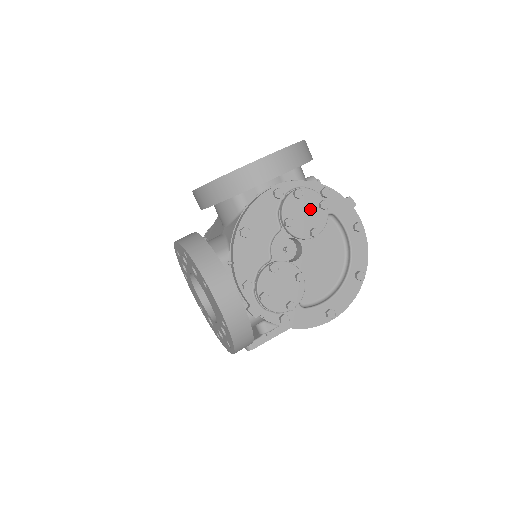
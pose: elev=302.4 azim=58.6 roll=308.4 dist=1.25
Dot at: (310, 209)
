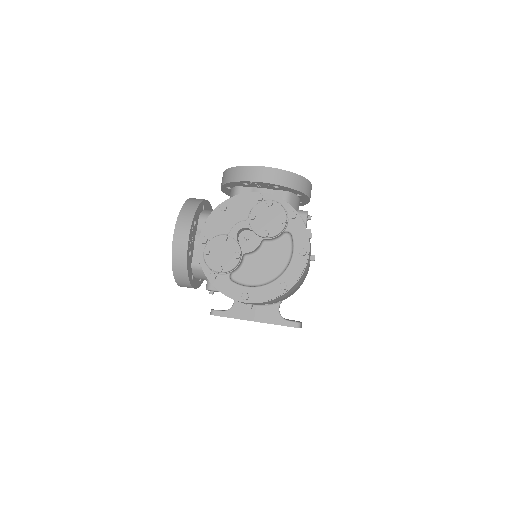
Dot at: (273, 218)
